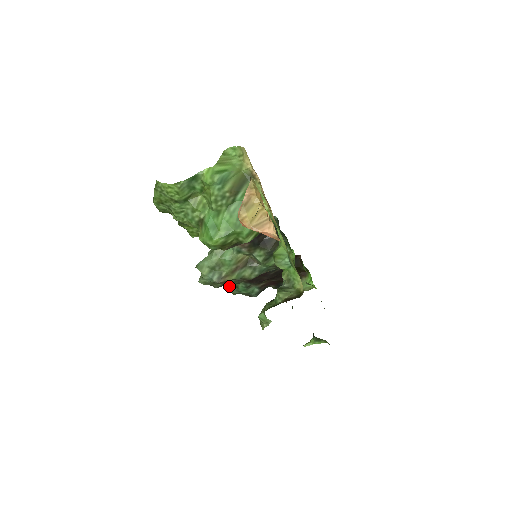
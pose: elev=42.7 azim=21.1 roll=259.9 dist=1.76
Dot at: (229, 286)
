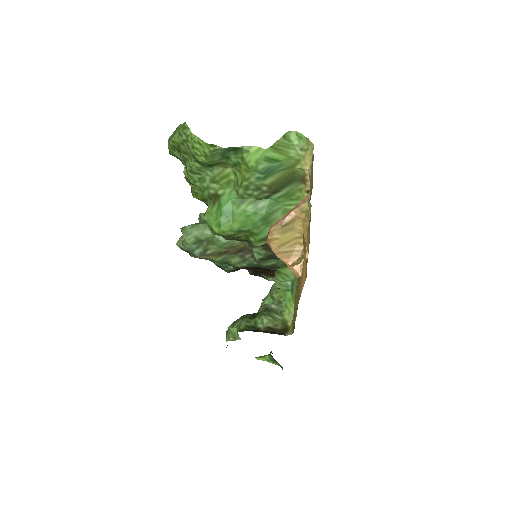
Dot at: occluded
